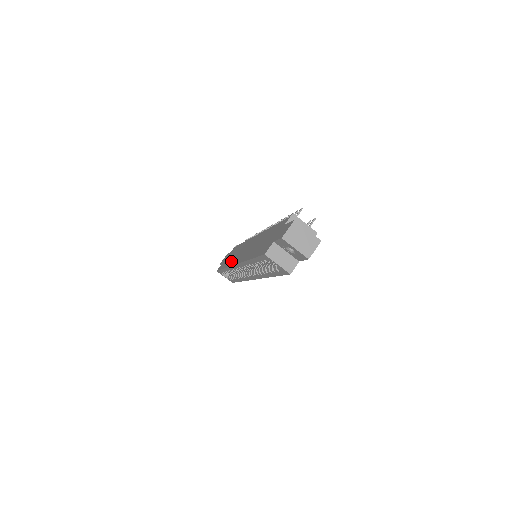
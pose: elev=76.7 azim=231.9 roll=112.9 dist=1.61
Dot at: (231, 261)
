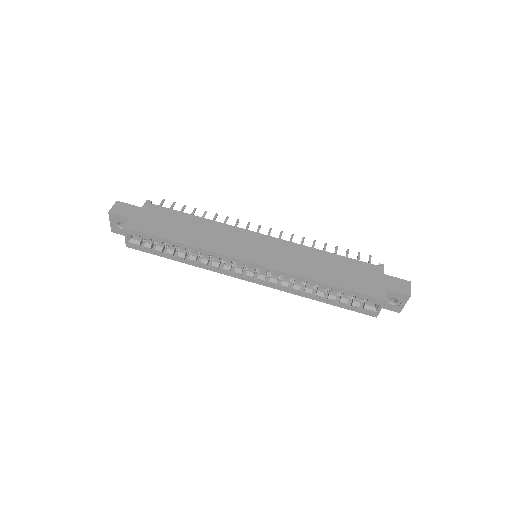
Dot at: (210, 244)
